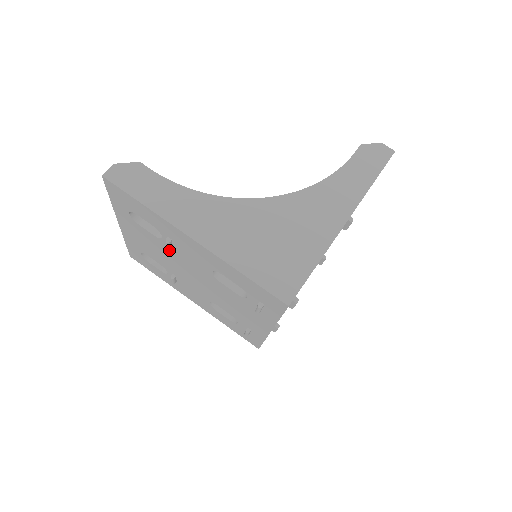
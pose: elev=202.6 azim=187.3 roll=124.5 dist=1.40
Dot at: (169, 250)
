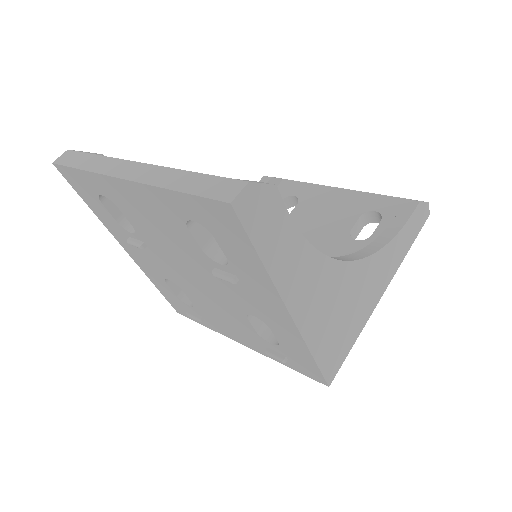
Dot at: (215, 276)
